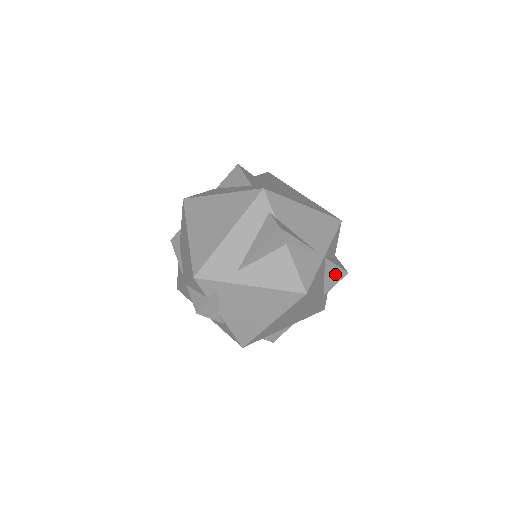
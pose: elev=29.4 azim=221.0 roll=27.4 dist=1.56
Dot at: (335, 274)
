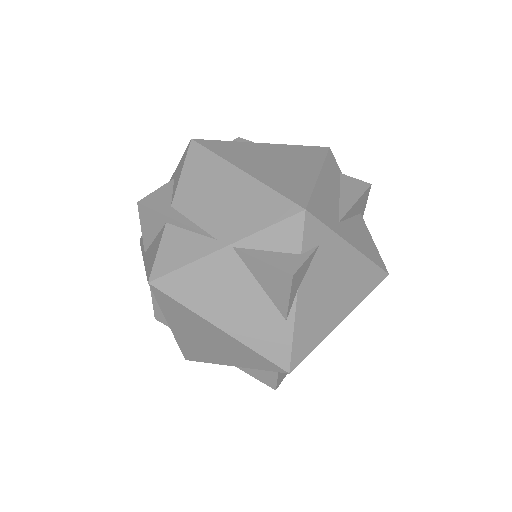
Dot at: occluded
